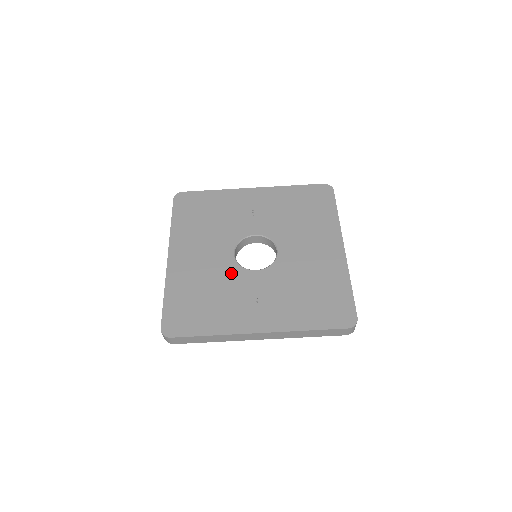
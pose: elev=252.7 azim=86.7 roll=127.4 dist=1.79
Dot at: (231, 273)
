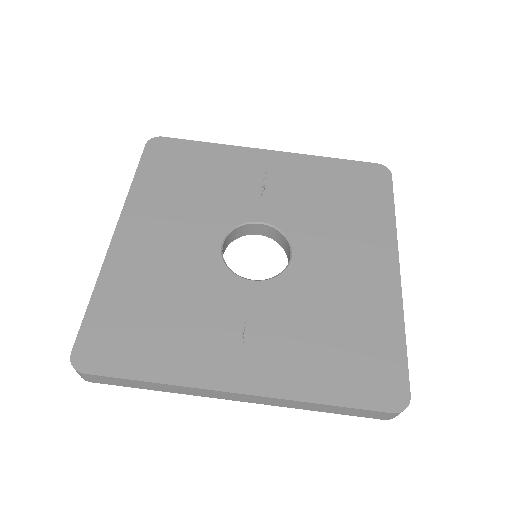
Dot at: (210, 277)
